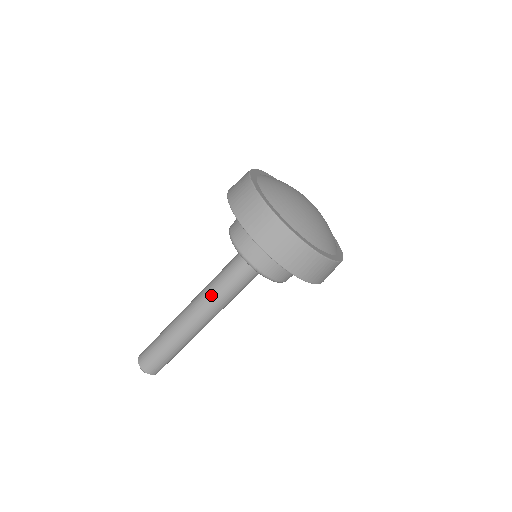
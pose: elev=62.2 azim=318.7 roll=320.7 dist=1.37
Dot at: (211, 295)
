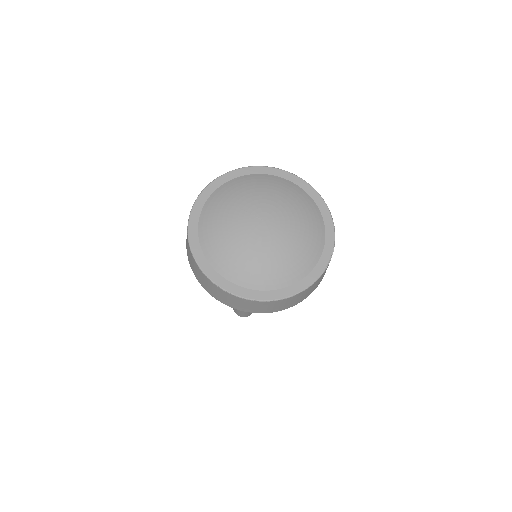
Dot at: occluded
